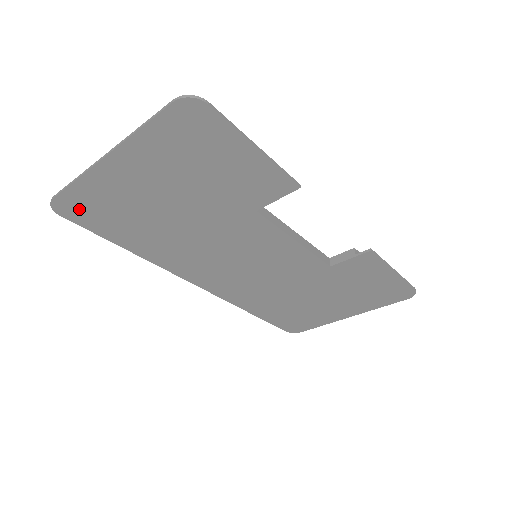
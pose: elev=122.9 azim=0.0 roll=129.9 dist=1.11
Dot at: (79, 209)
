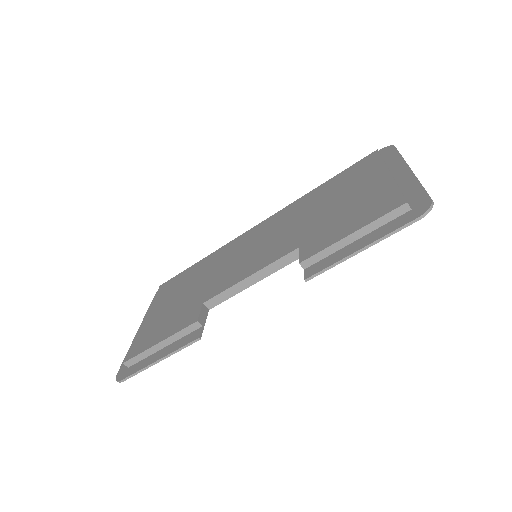
Dot at: occluded
